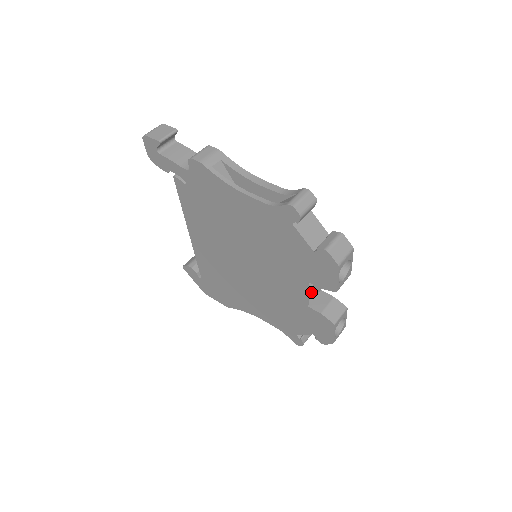
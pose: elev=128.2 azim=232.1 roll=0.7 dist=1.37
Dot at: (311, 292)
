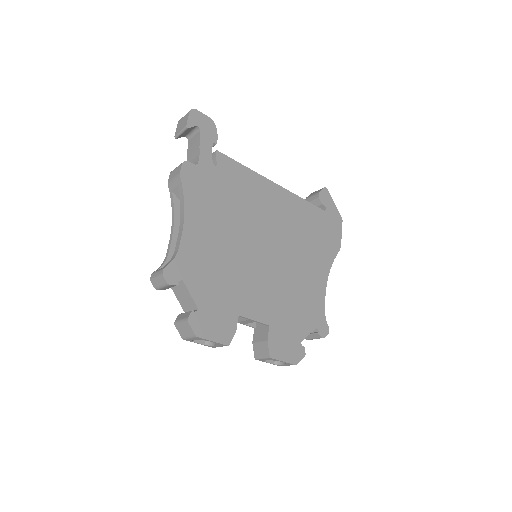
Dot at: occluded
